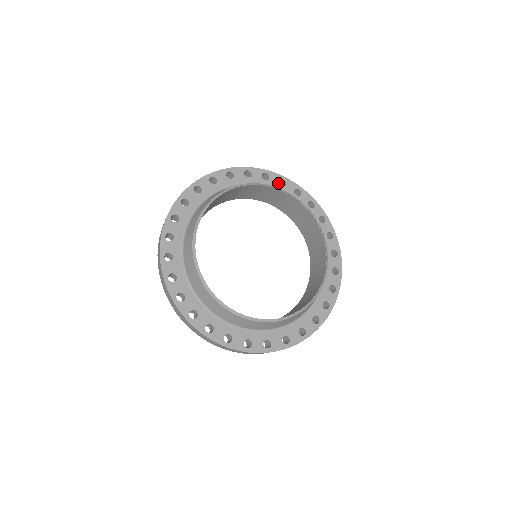
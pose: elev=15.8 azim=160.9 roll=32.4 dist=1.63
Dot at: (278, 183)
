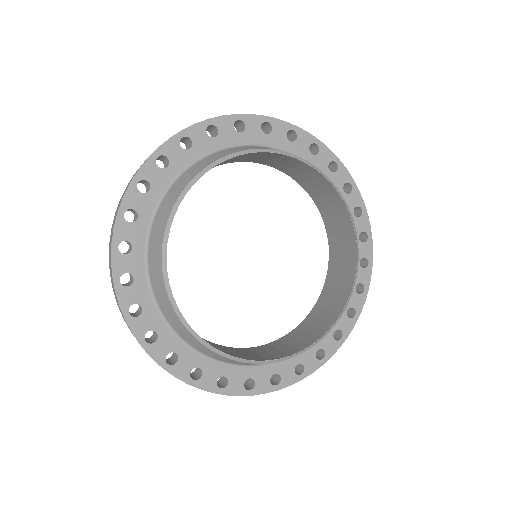
Dot at: (260, 130)
